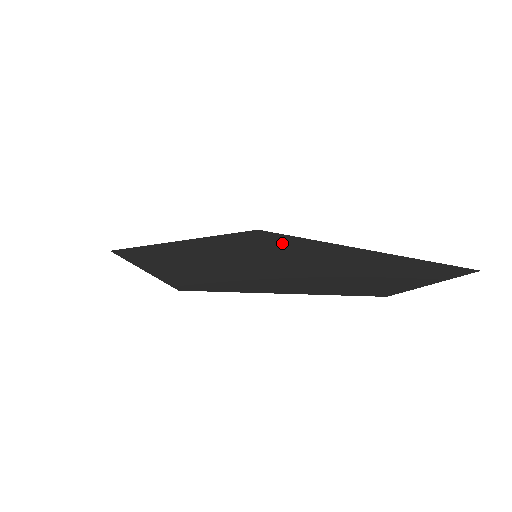
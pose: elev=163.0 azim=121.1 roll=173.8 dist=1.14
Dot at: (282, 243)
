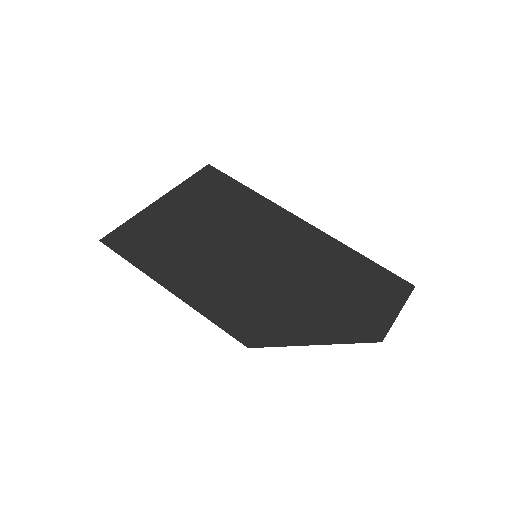
Dot at: (258, 216)
